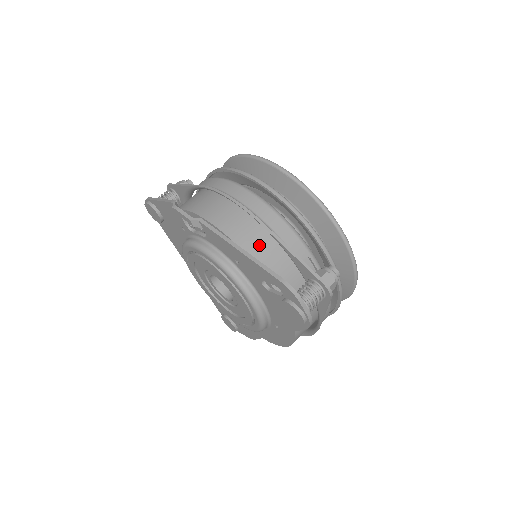
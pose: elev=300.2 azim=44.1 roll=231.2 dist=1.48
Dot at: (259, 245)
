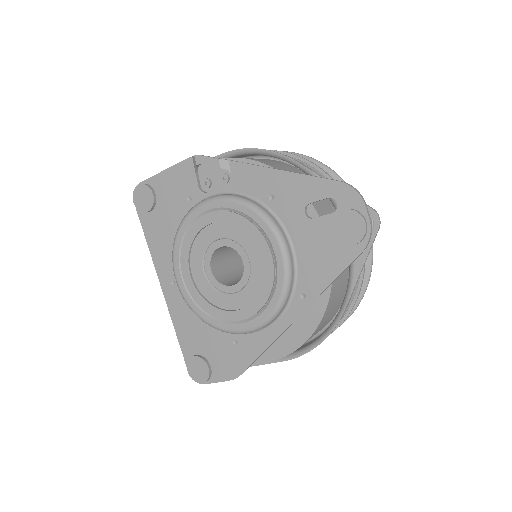
Dot at: occluded
